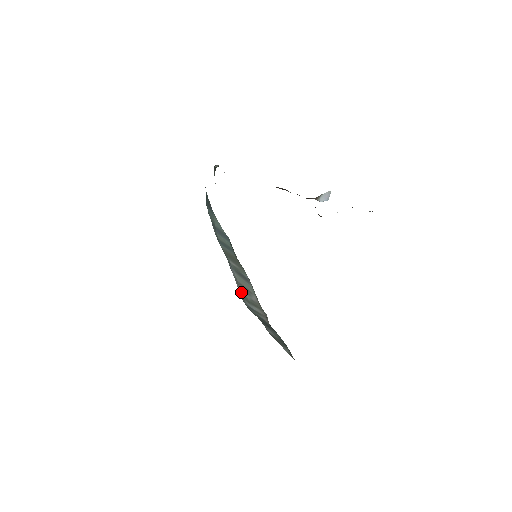
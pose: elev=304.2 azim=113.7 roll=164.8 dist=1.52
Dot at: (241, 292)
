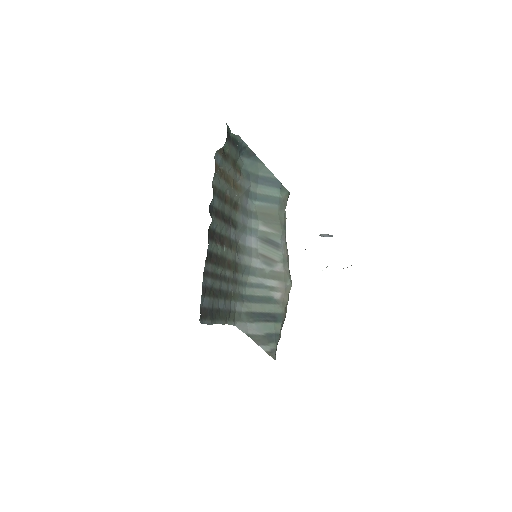
Dot at: (257, 266)
